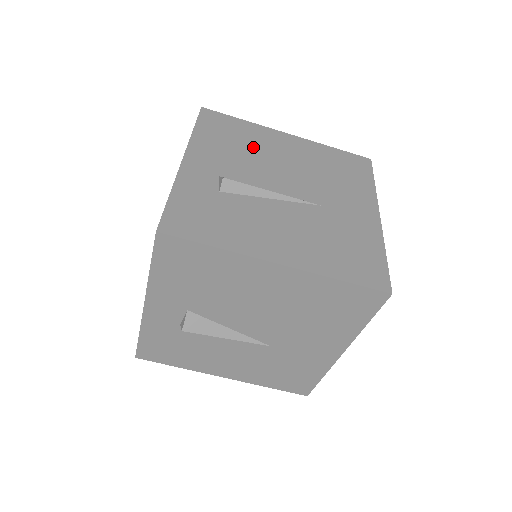
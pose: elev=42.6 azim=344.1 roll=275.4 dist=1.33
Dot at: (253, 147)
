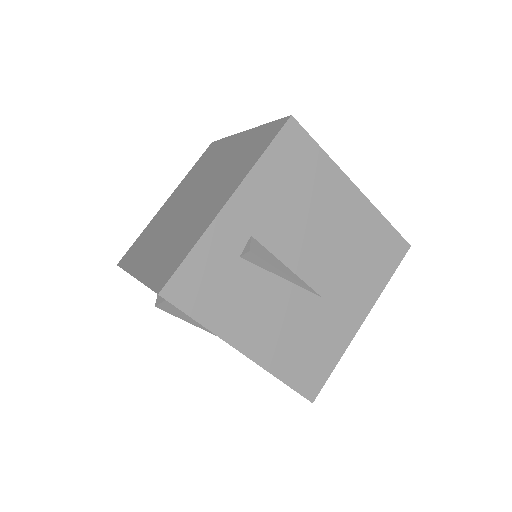
Dot at: (308, 199)
